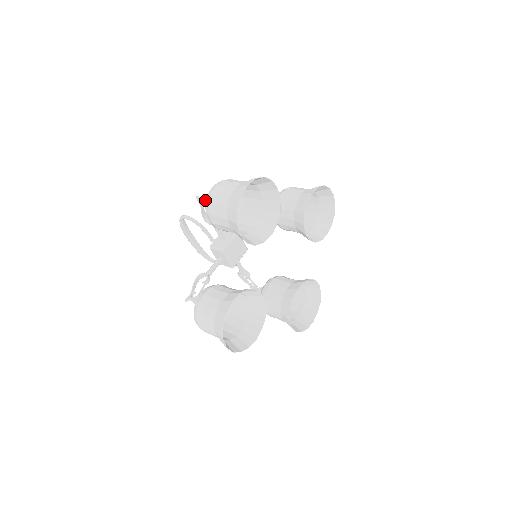
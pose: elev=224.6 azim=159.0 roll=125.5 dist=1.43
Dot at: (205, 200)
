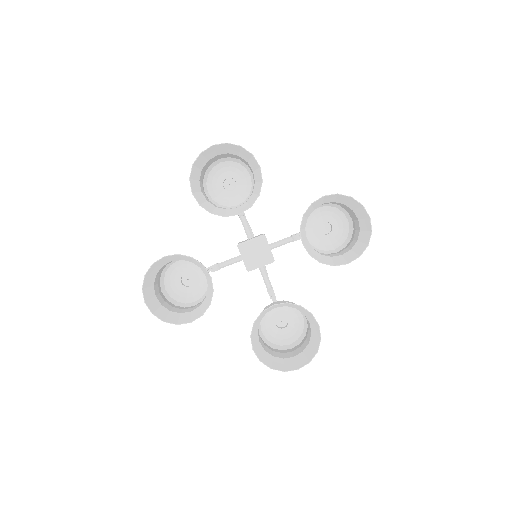
Dot at: occluded
